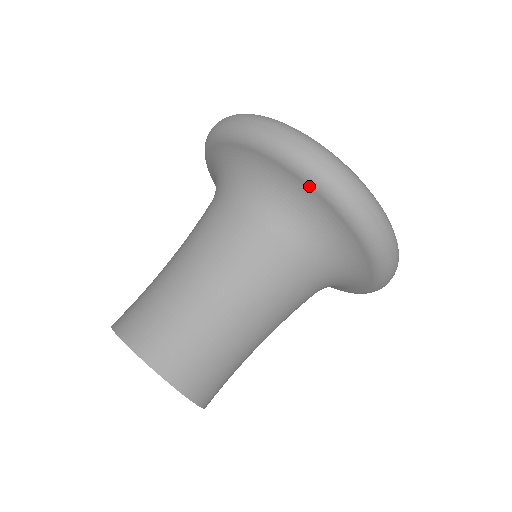
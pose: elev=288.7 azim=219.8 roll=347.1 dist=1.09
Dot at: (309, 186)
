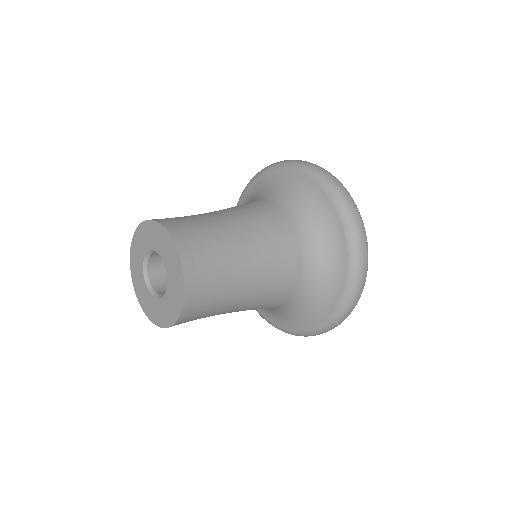
Dot at: (282, 170)
